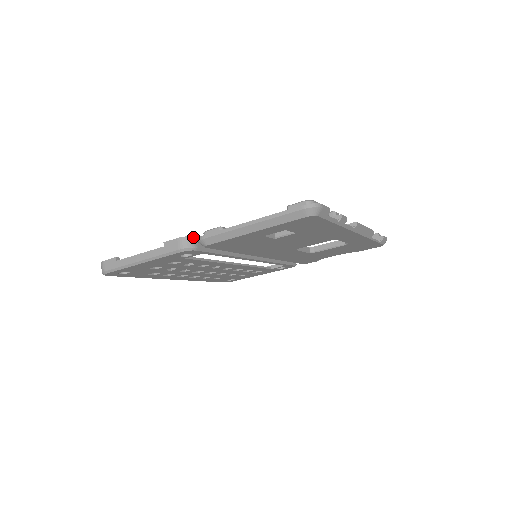
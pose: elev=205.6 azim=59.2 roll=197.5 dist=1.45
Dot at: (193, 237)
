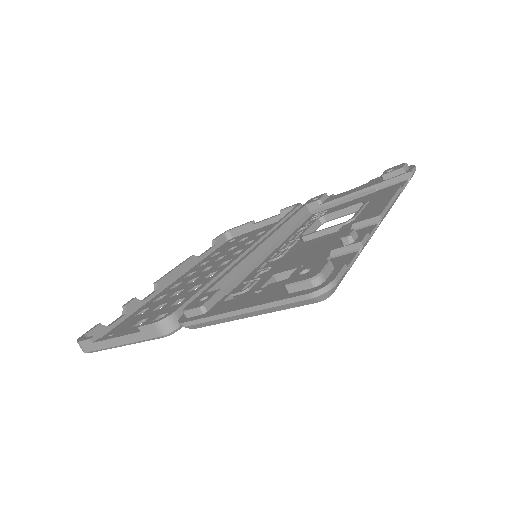
Dot at: (171, 315)
